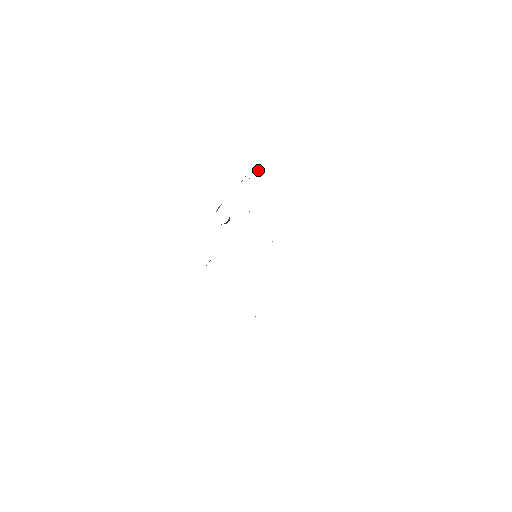
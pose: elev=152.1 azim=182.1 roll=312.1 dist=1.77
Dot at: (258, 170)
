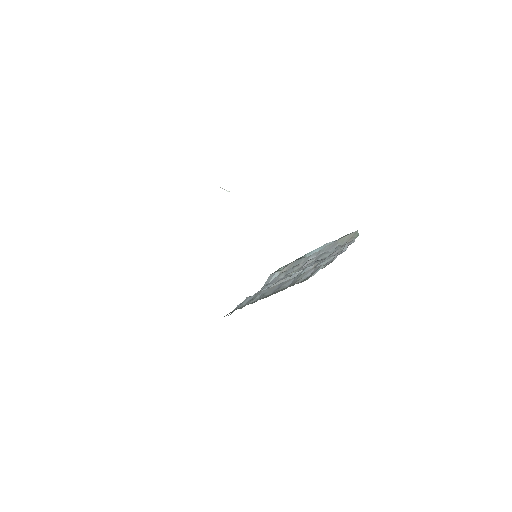
Dot at: occluded
